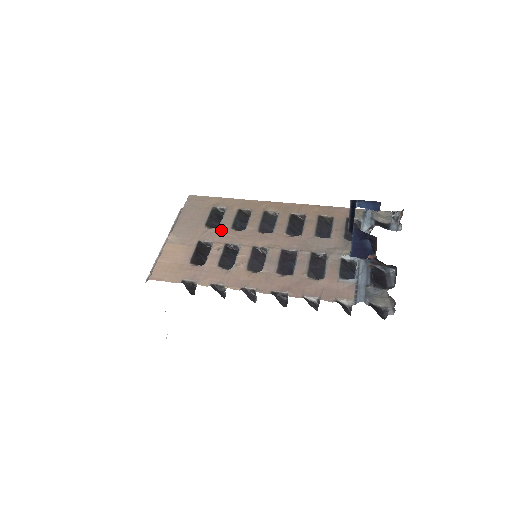
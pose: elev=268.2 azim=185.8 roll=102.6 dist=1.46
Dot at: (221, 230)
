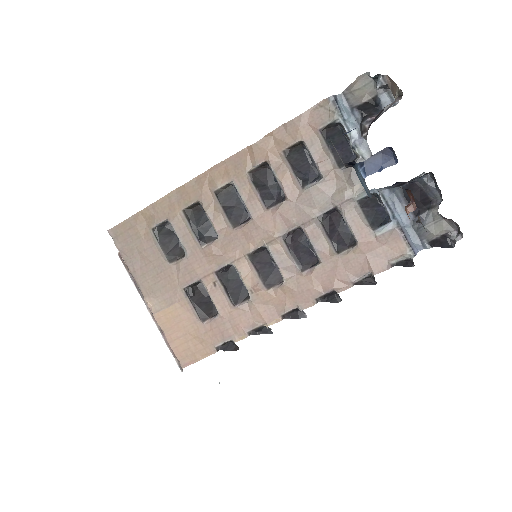
Dot at: (193, 257)
